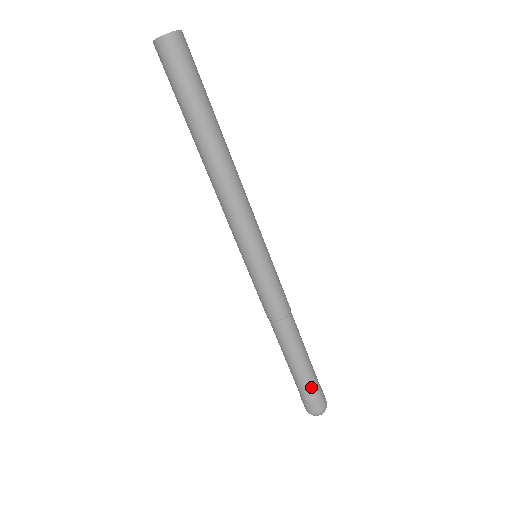
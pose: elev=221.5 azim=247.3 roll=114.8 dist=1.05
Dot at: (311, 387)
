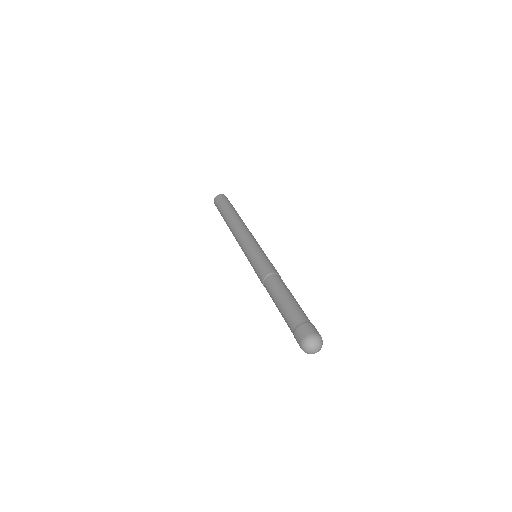
Dot at: (299, 316)
